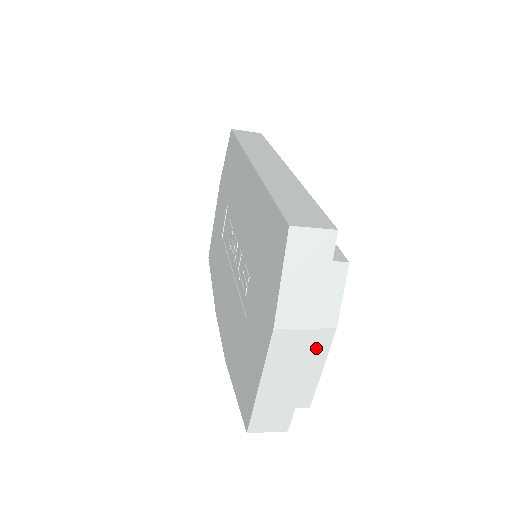
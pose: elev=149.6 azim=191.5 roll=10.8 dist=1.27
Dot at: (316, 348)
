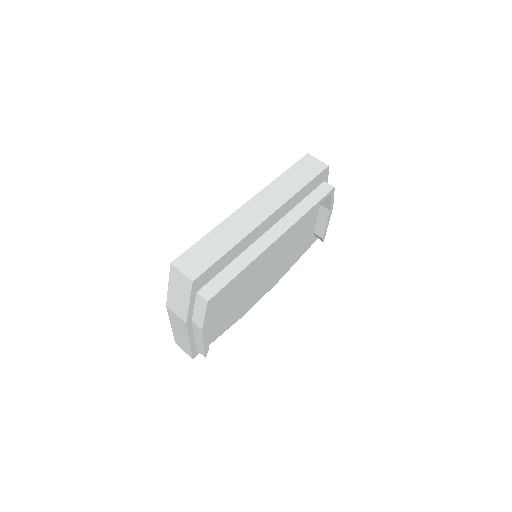
Dot at: (196, 331)
